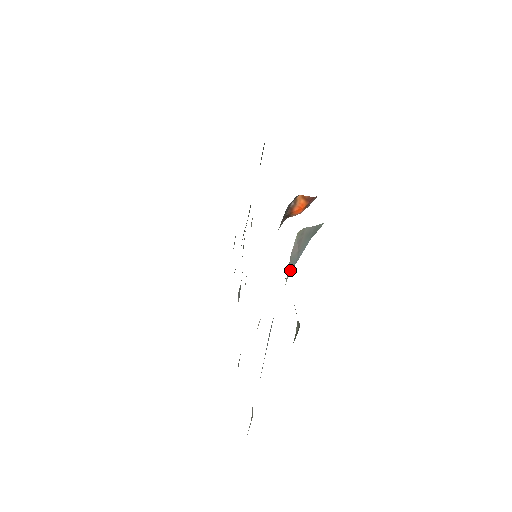
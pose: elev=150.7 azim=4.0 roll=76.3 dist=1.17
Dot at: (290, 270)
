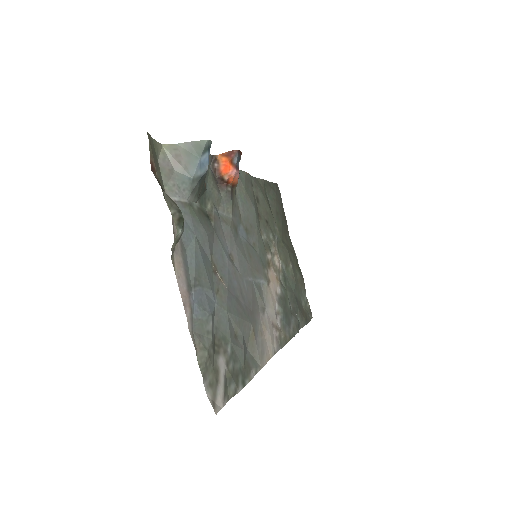
Dot at: (177, 182)
